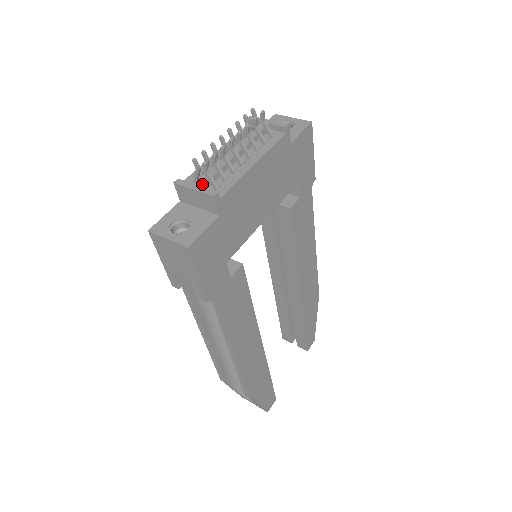
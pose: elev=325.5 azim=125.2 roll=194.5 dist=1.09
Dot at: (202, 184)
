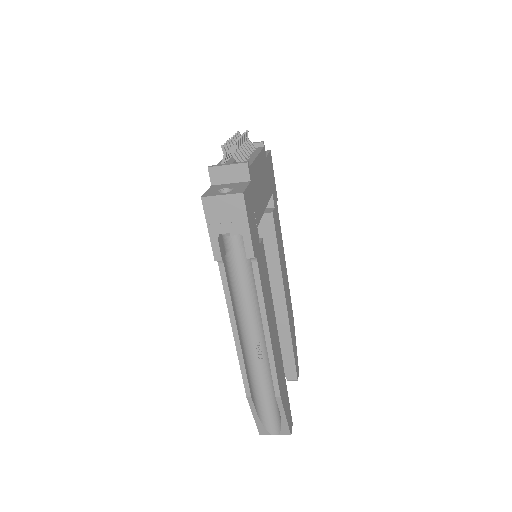
Dot at: (232, 162)
